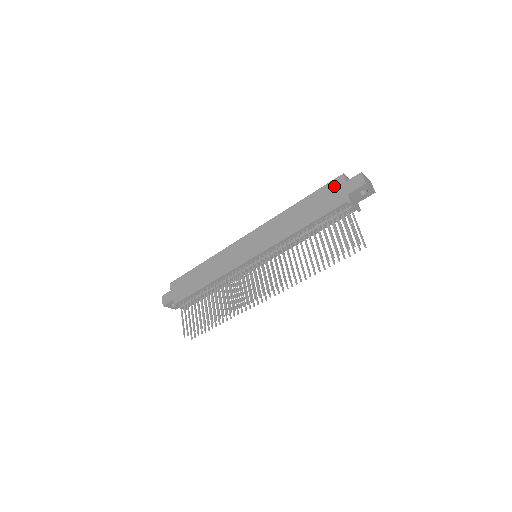
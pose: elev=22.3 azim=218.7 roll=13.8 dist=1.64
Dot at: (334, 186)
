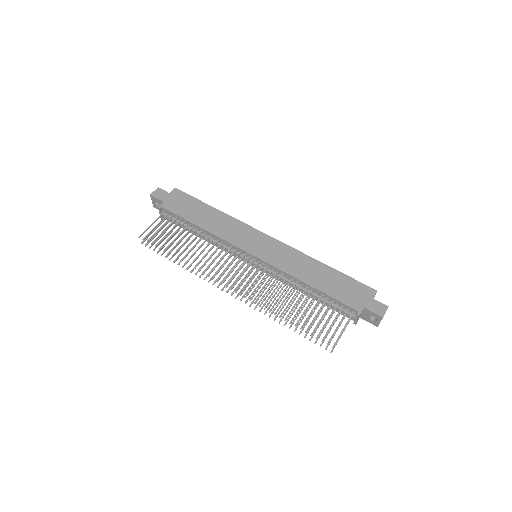
Dot at: (362, 290)
